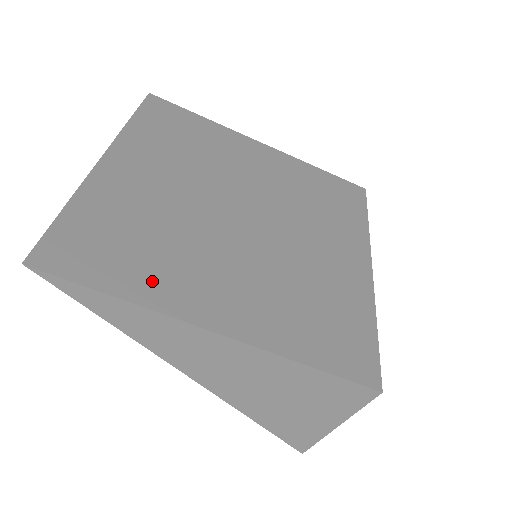
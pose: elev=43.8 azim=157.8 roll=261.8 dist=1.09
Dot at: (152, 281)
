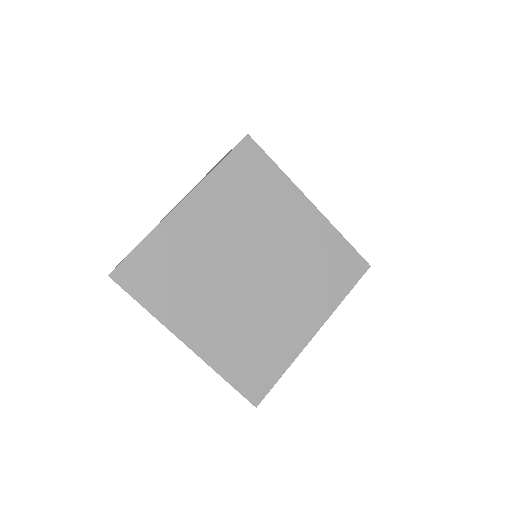
Dot at: (282, 352)
